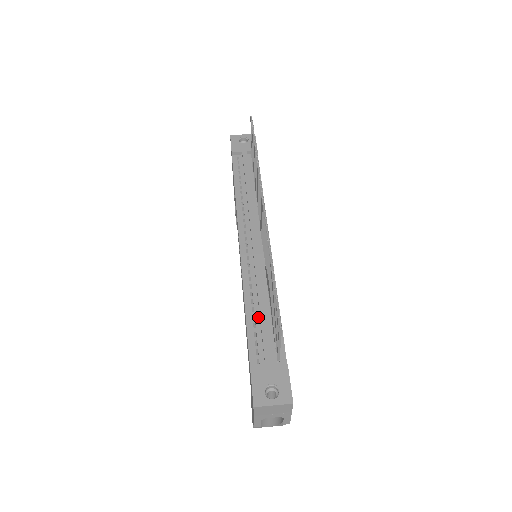
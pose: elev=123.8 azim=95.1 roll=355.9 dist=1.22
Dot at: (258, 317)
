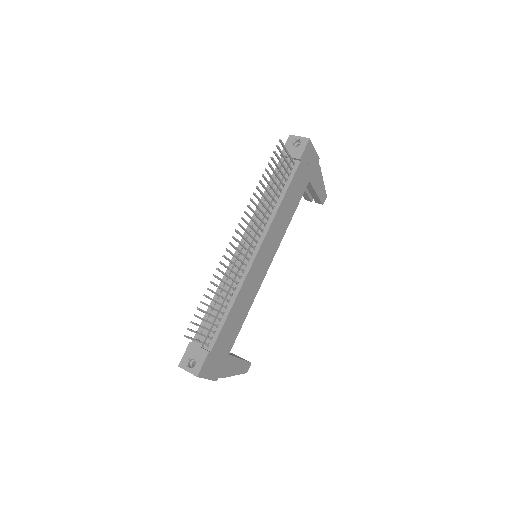
Dot at: occluded
